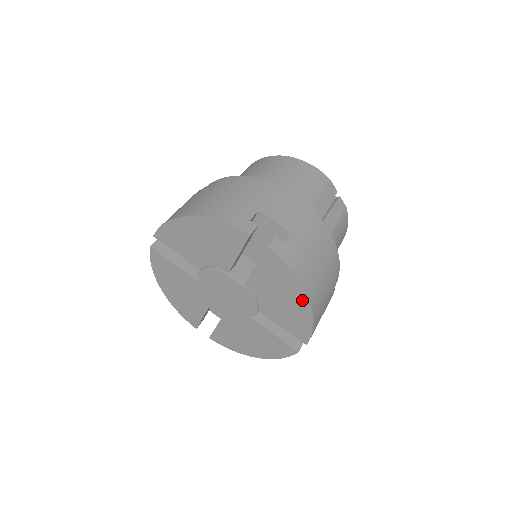
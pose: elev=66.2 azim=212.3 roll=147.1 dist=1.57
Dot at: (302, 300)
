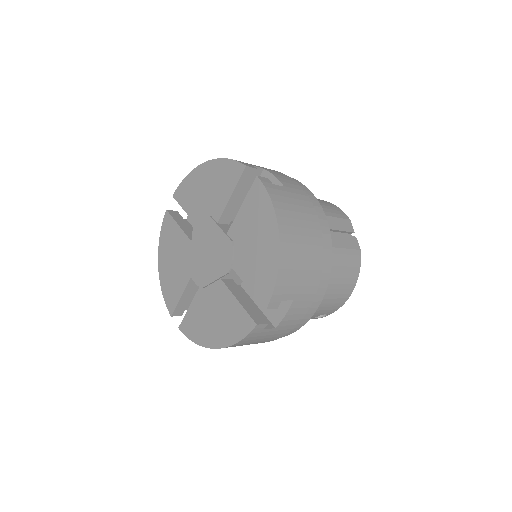
Dot at: (273, 237)
